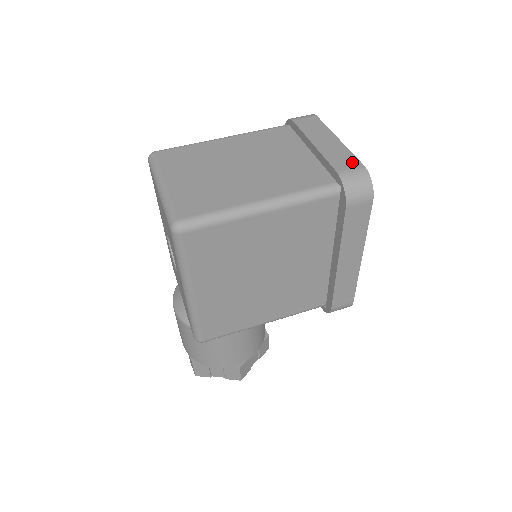
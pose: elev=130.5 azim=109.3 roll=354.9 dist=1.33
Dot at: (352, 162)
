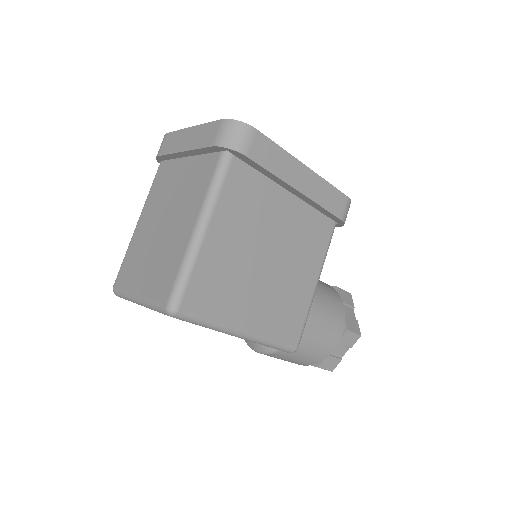
Dot at: (213, 128)
